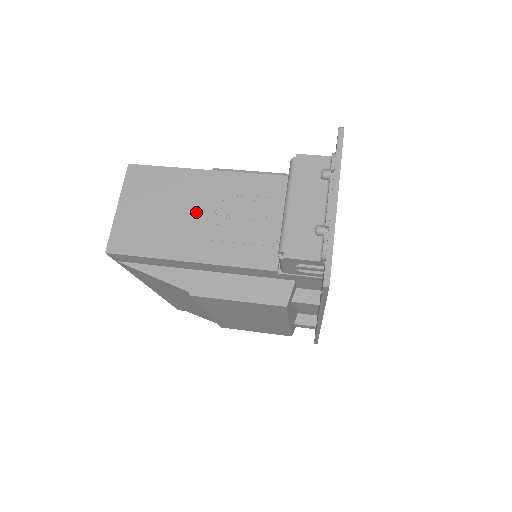
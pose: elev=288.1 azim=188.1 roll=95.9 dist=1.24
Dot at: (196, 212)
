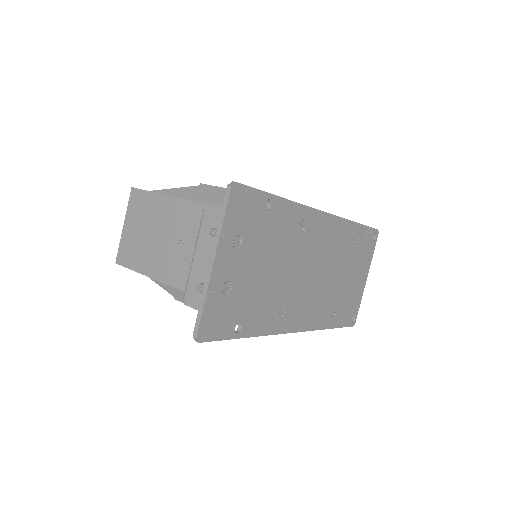
Dot at: (165, 237)
